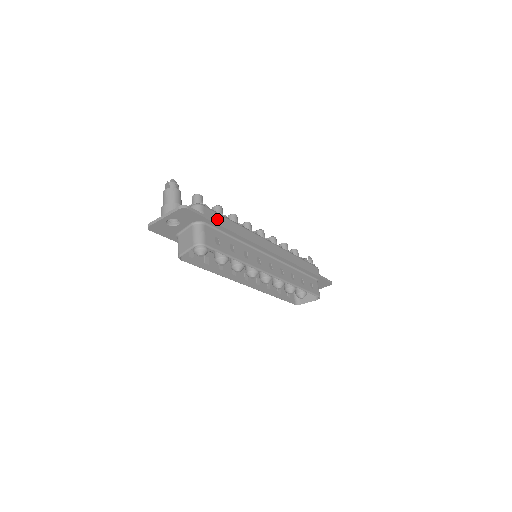
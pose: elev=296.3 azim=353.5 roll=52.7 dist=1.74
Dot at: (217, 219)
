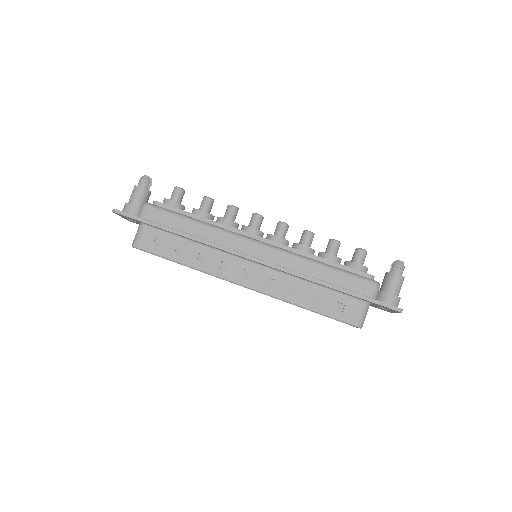
Dot at: (163, 219)
